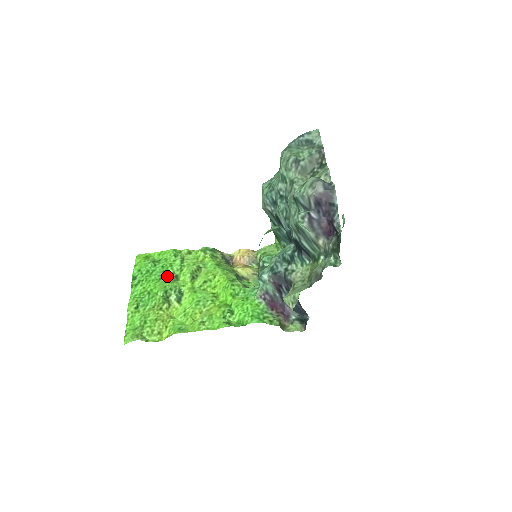
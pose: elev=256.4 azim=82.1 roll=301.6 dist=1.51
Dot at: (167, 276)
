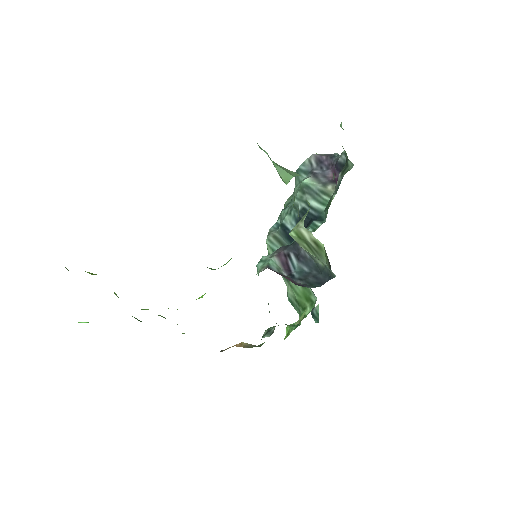
Dot at: occluded
